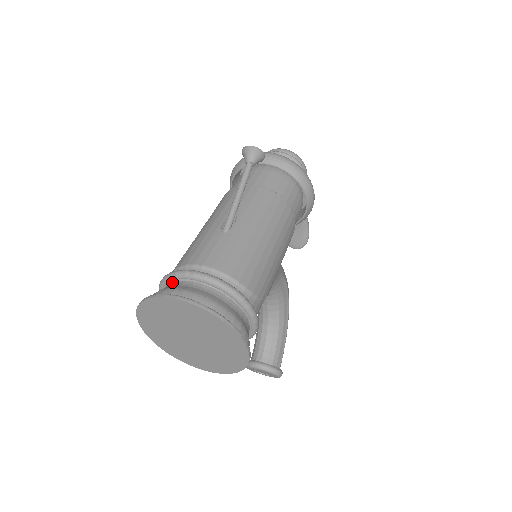
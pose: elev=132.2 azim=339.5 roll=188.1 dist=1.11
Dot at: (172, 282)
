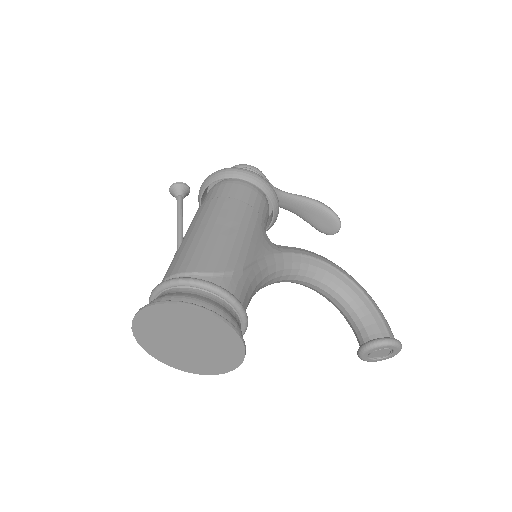
Dot at: occluded
